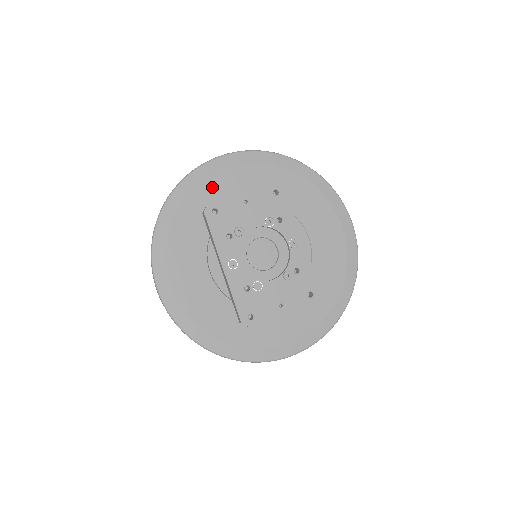
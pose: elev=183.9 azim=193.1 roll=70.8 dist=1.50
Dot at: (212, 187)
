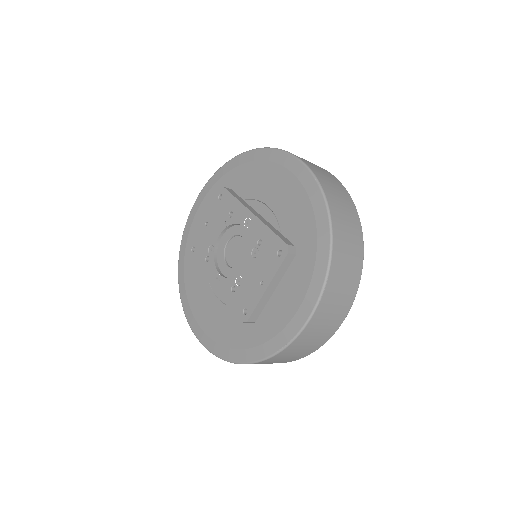
Dot at: (194, 234)
